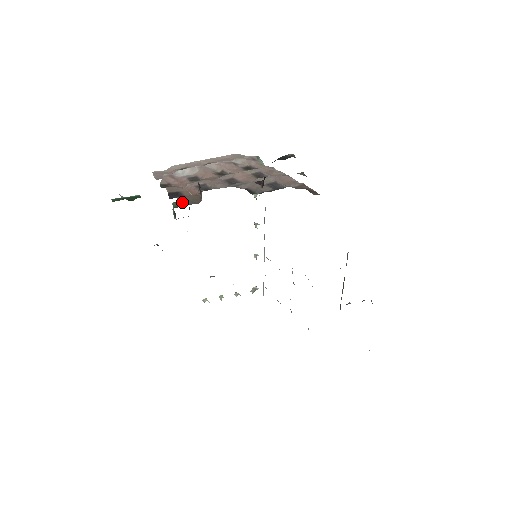
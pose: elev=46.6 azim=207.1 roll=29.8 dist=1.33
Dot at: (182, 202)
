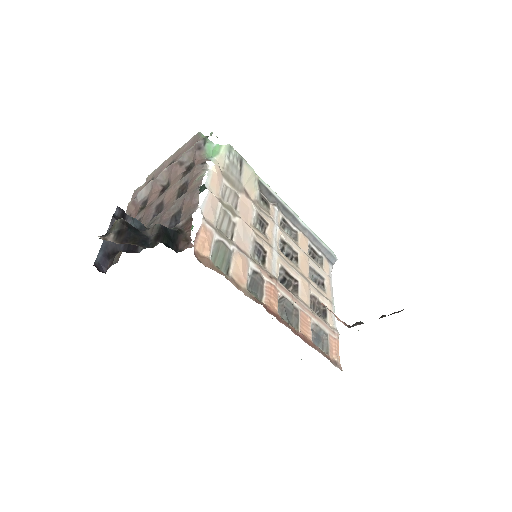
Dot at: occluded
